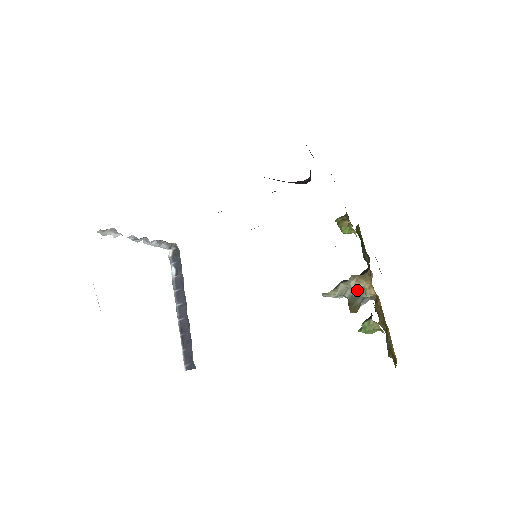
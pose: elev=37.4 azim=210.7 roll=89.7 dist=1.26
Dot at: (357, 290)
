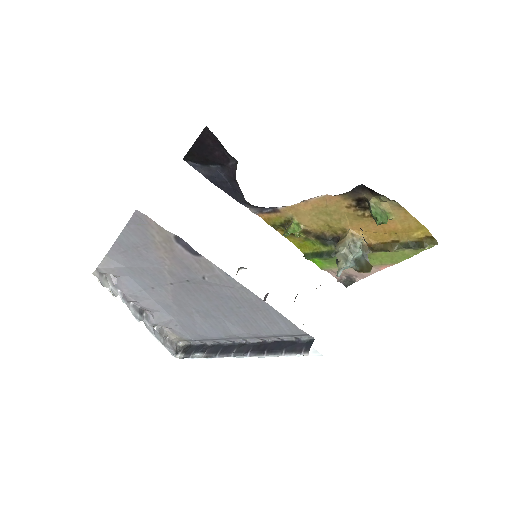
Dot at: occluded
